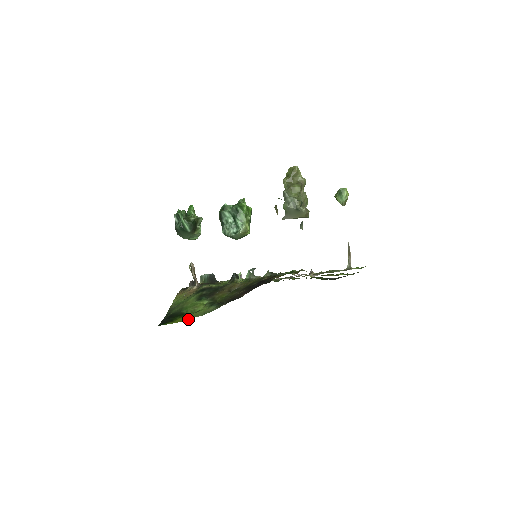
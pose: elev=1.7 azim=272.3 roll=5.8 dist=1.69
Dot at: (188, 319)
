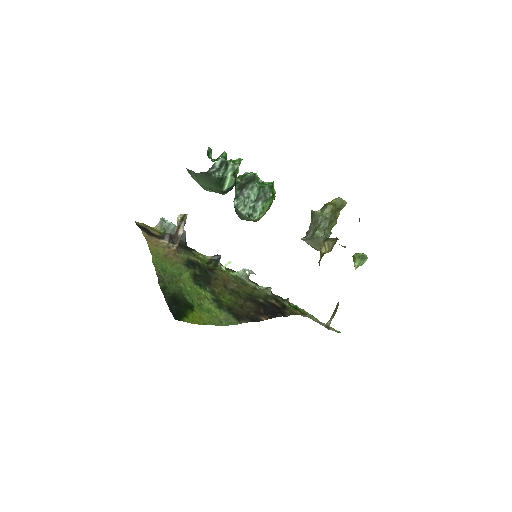
Dot at: (208, 324)
